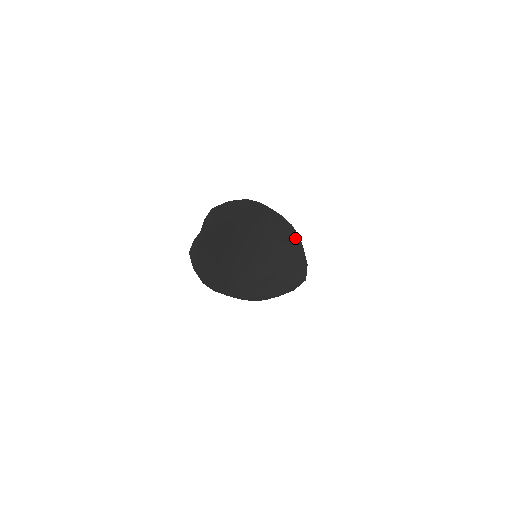
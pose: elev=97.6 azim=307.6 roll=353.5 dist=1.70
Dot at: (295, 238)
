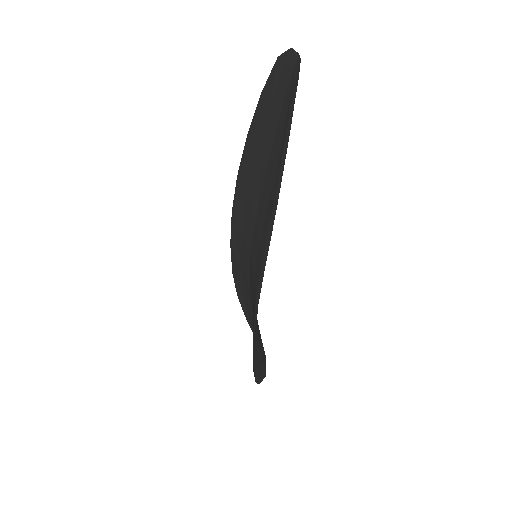
Dot at: occluded
